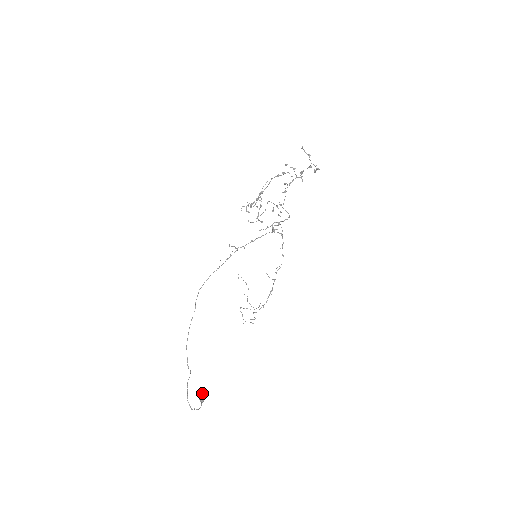
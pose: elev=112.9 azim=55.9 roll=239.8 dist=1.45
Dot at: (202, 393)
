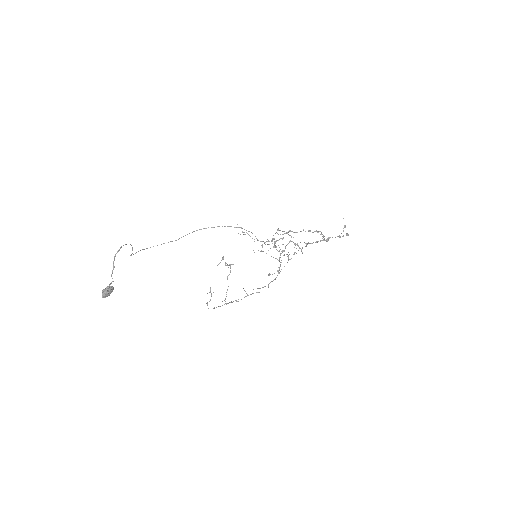
Dot at: occluded
